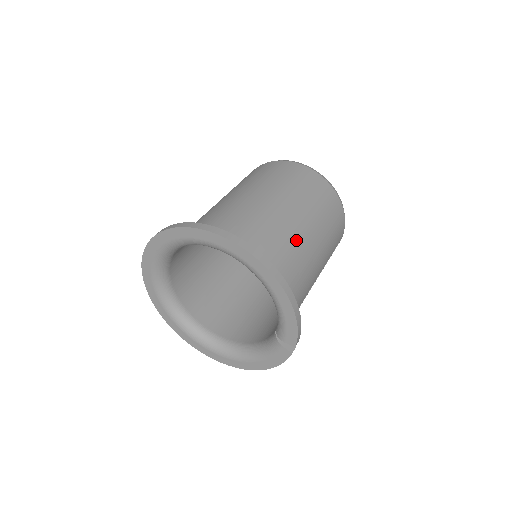
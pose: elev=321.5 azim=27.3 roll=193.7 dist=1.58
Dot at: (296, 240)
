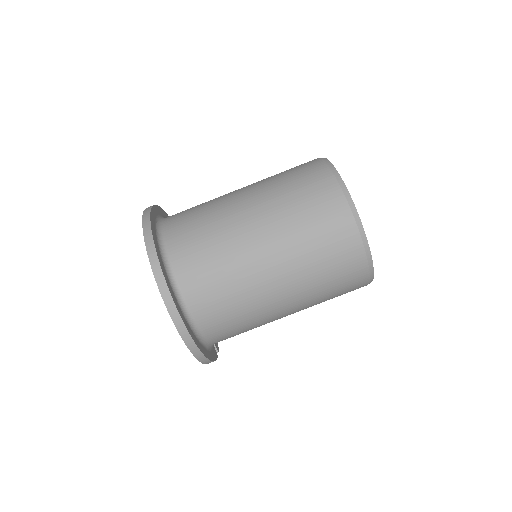
Dot at: (259, 309)
